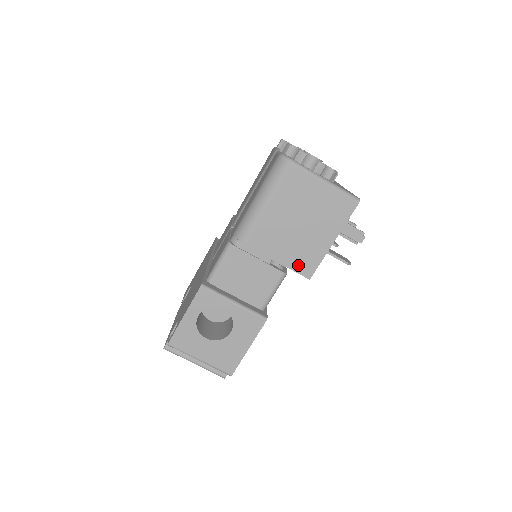
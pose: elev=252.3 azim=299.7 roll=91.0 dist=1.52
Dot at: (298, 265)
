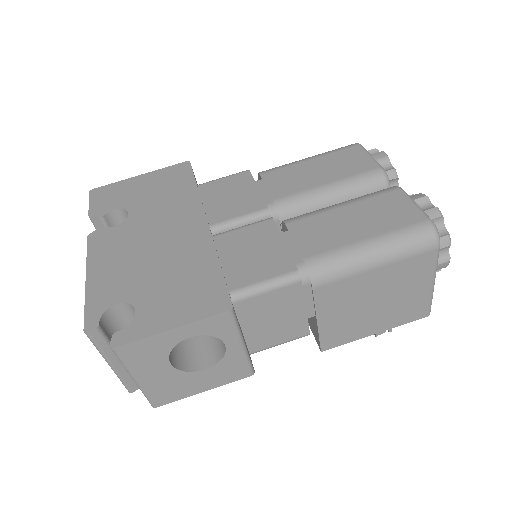
Dot at: (329, 335)
